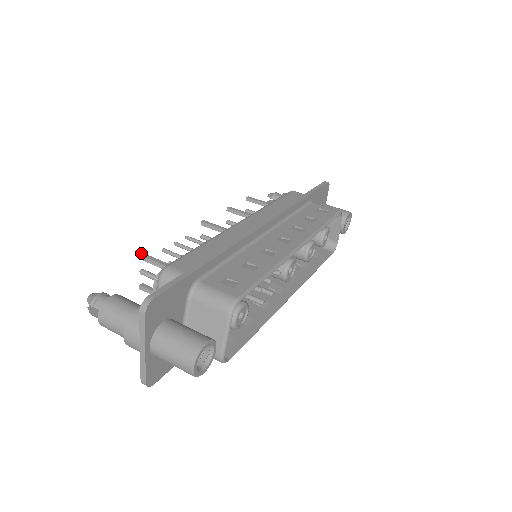
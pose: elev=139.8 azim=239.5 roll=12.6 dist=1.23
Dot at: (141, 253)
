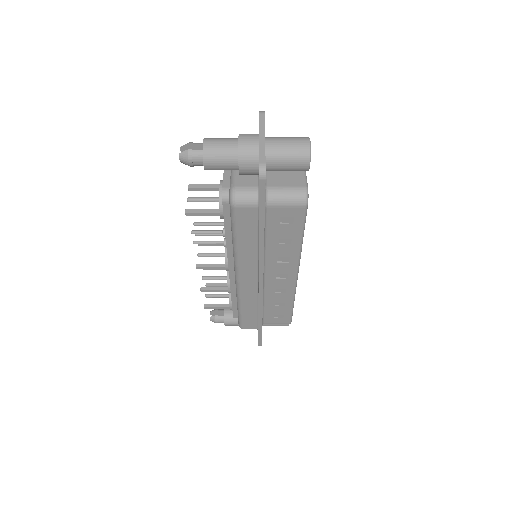
Dot at: (189, 186)
